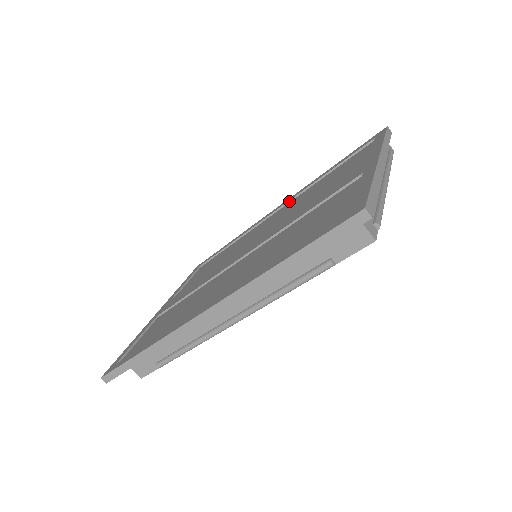
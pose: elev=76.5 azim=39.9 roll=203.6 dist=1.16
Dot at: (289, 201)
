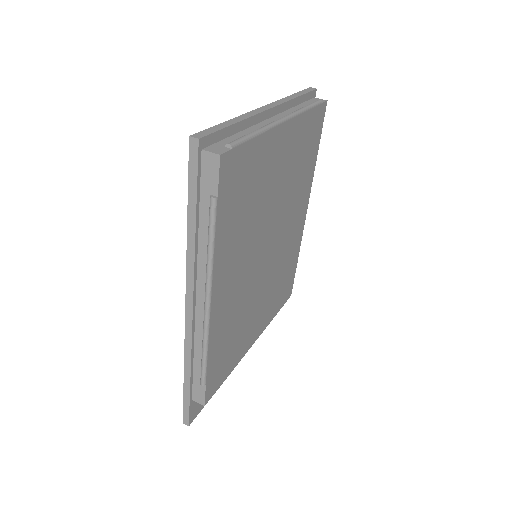
Dot at: occluded
